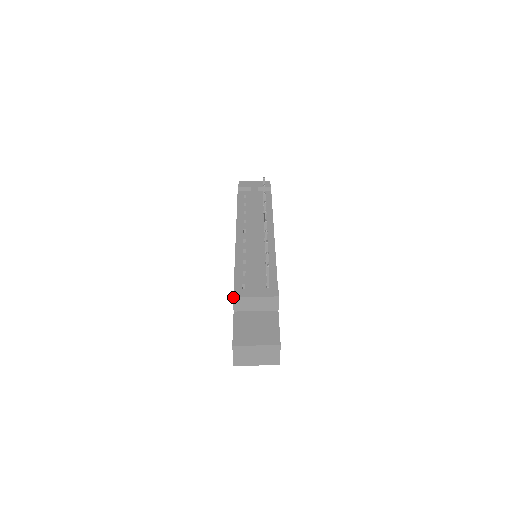
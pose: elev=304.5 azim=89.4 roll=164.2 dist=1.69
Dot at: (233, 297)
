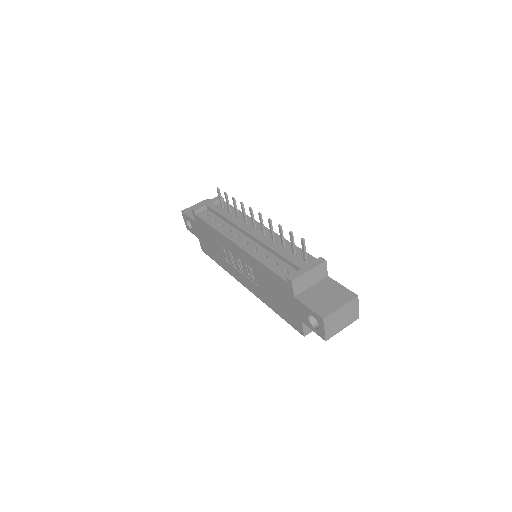
Dot at: (292, 281)
